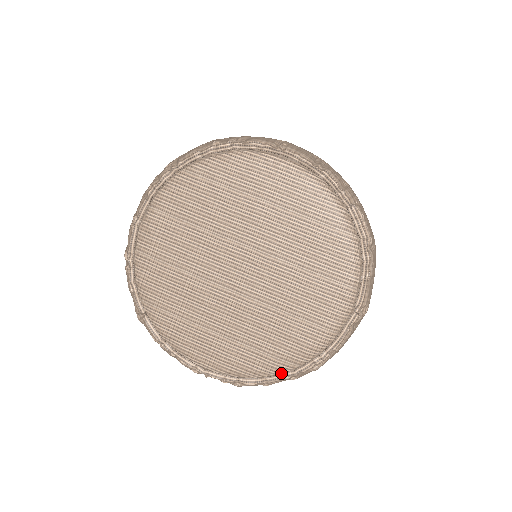
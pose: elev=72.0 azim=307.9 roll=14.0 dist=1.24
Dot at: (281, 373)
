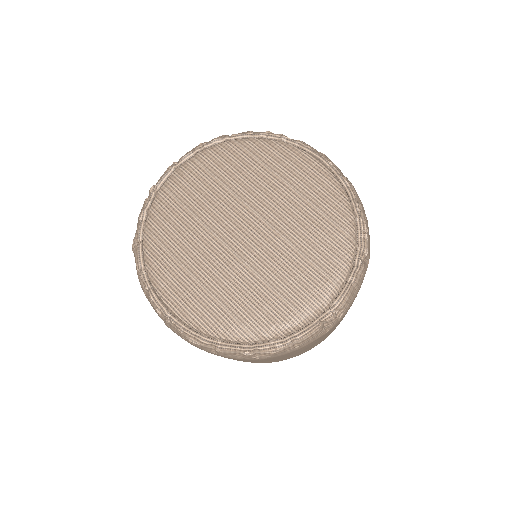
Dot at: (239, 341)
